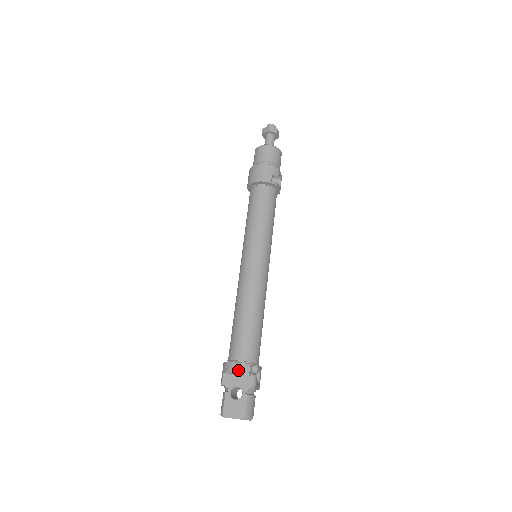
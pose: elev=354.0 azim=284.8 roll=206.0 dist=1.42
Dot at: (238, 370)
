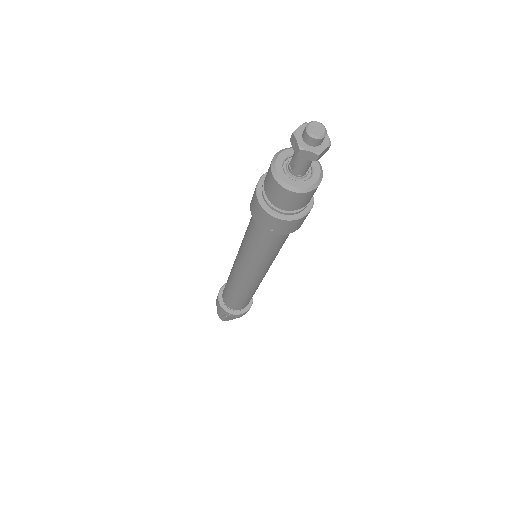
Dot at: occluded
